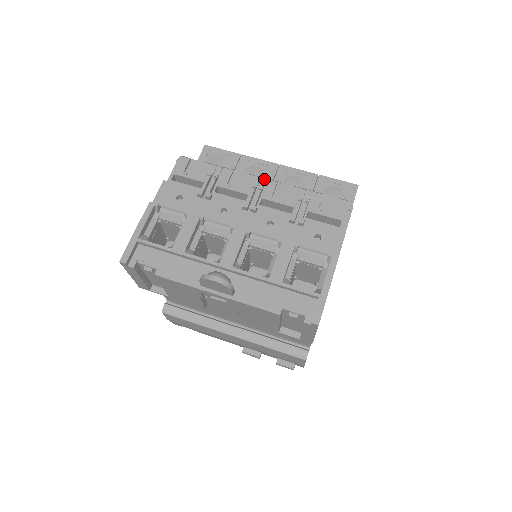
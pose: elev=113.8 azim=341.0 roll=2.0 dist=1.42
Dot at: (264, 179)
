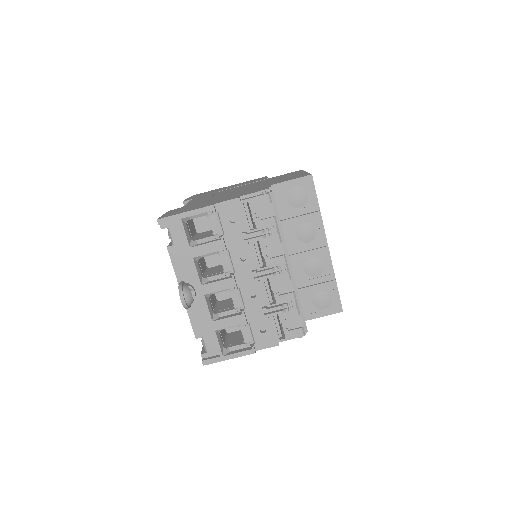
Dot at: (286, 270)
